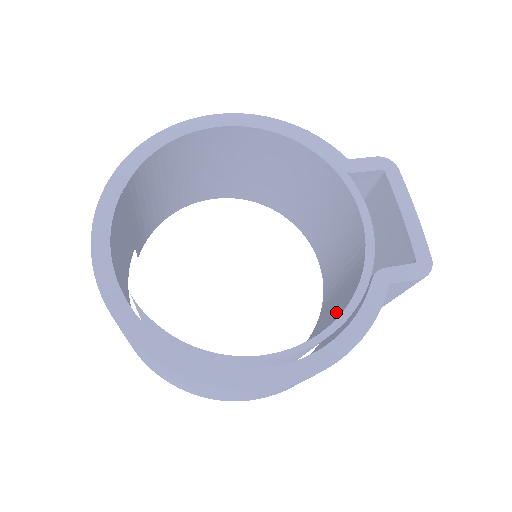
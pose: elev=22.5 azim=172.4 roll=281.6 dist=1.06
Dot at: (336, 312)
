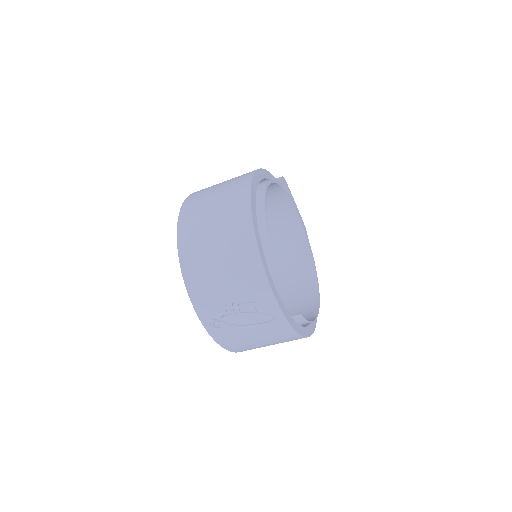
Dot at: (292, 269)
